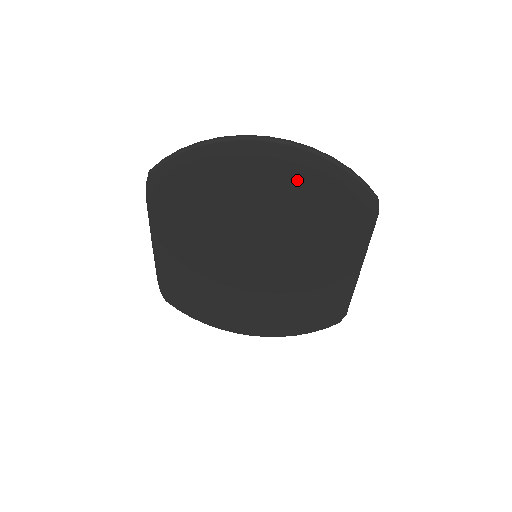
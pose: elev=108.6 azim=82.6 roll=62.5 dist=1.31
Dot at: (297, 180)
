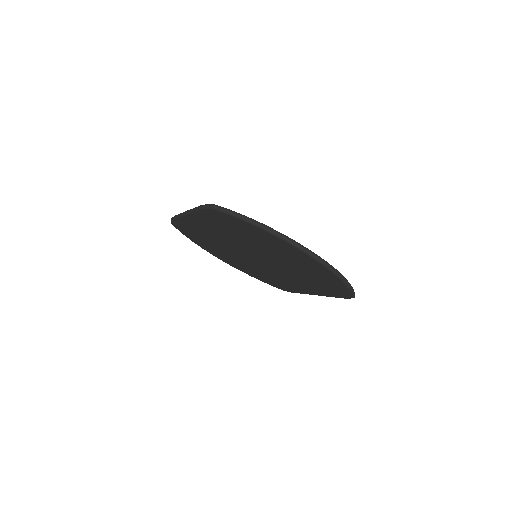
Dot at: (314, 270)
